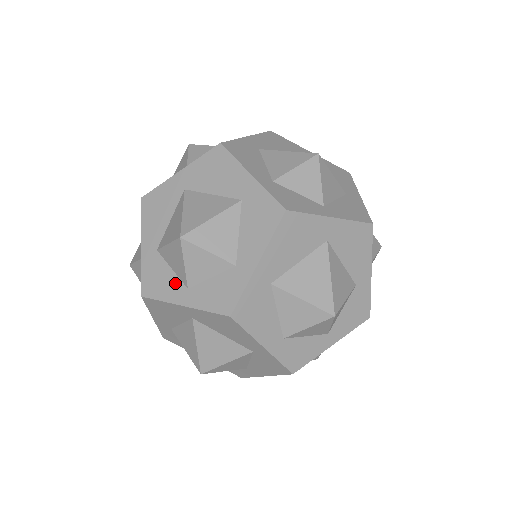
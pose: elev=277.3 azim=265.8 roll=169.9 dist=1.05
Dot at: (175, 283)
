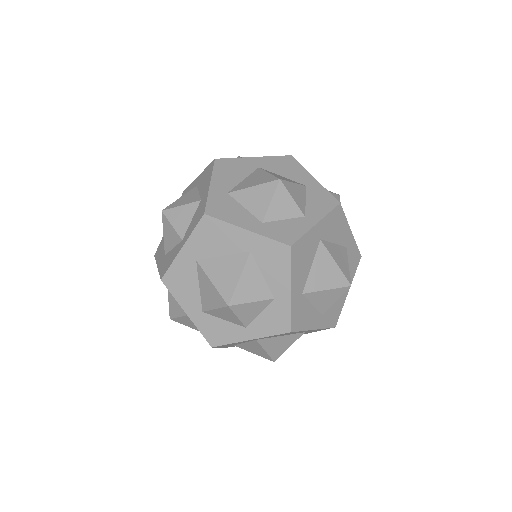
Dot at: (233, 328)
